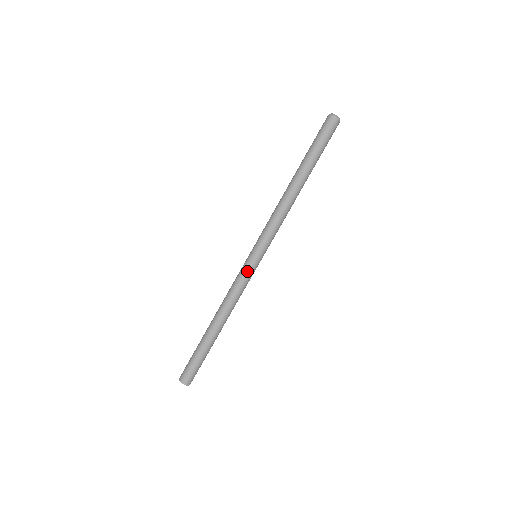
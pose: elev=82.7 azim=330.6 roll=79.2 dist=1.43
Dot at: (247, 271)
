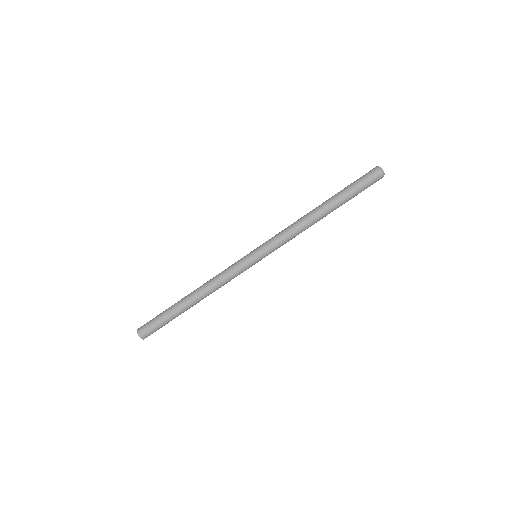
Dot at: (243, 267)
